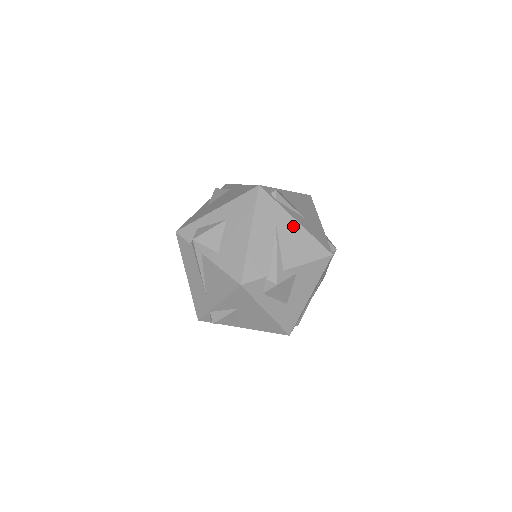
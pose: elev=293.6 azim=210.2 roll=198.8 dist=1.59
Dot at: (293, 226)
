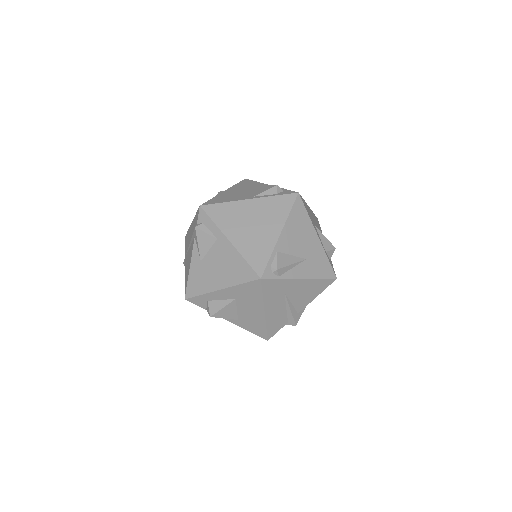
Dot at: (299, 284)
